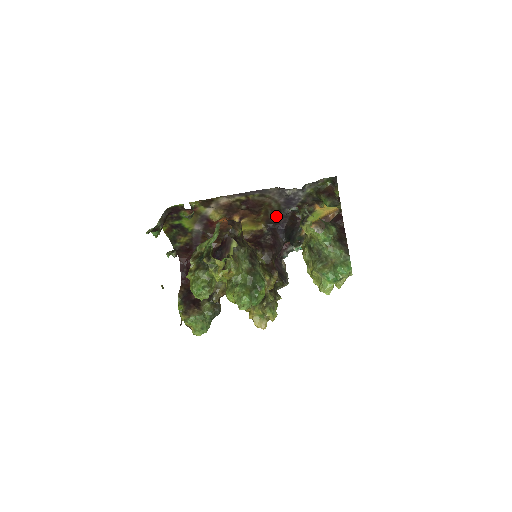
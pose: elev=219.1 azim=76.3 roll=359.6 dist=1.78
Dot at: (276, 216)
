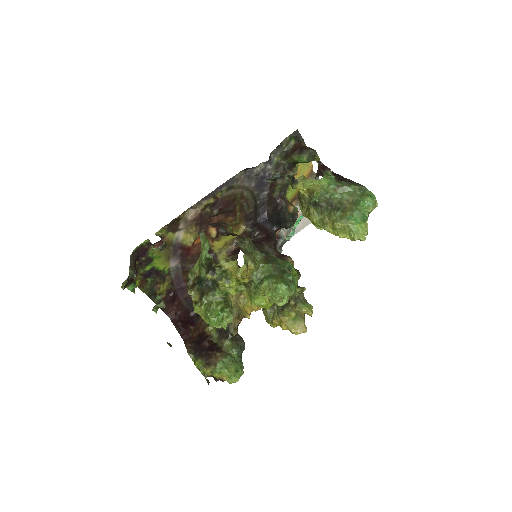
Dot at: (253, 208)
